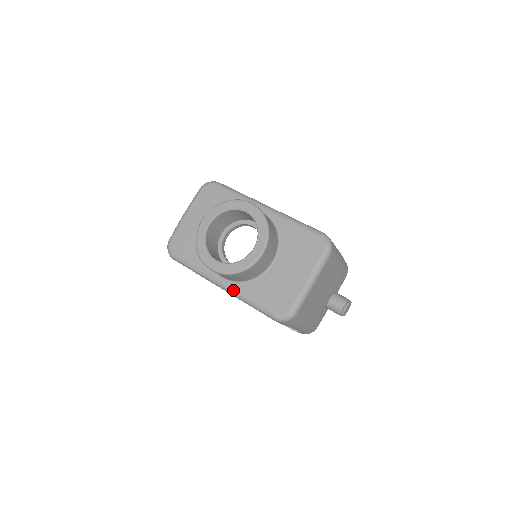
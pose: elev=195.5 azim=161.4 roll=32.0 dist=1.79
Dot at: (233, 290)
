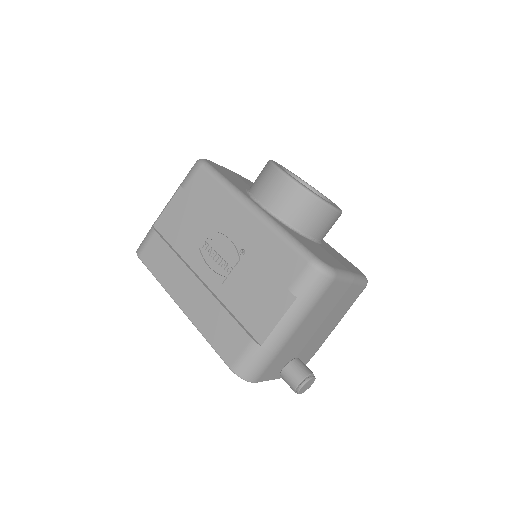
Dot at: (270, 216)
